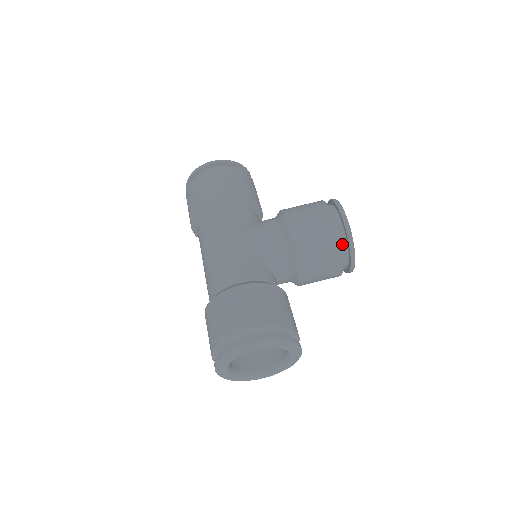
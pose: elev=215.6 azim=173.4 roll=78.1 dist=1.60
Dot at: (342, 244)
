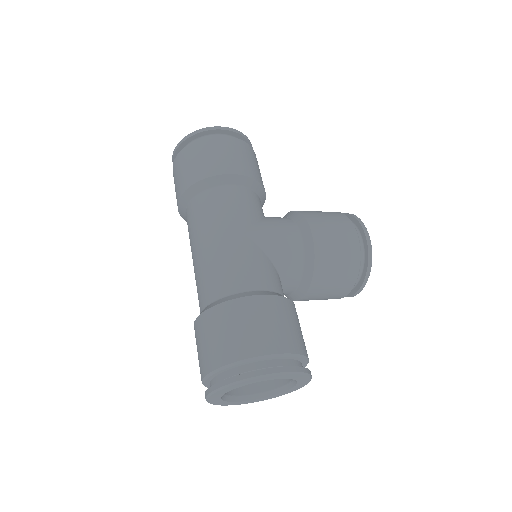
Dot at: occluded
